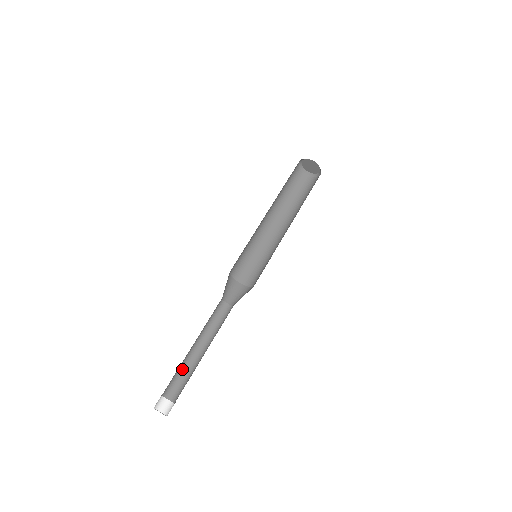
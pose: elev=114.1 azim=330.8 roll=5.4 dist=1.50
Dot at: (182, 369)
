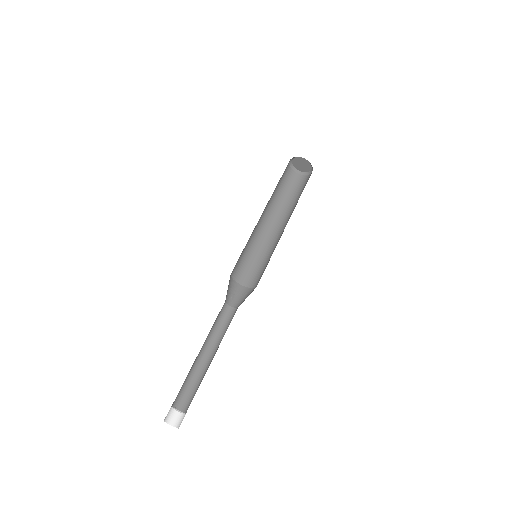
Dot at: (187, 375)
